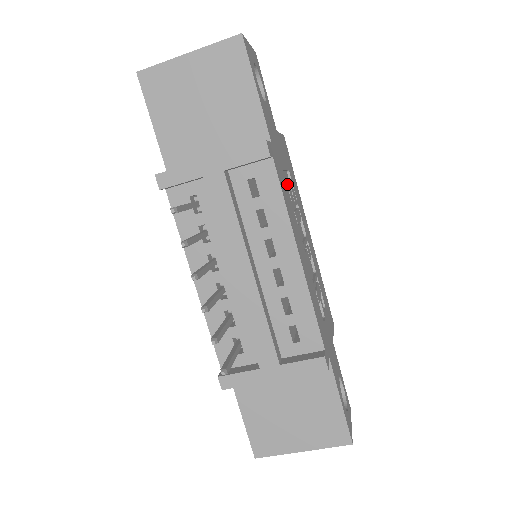
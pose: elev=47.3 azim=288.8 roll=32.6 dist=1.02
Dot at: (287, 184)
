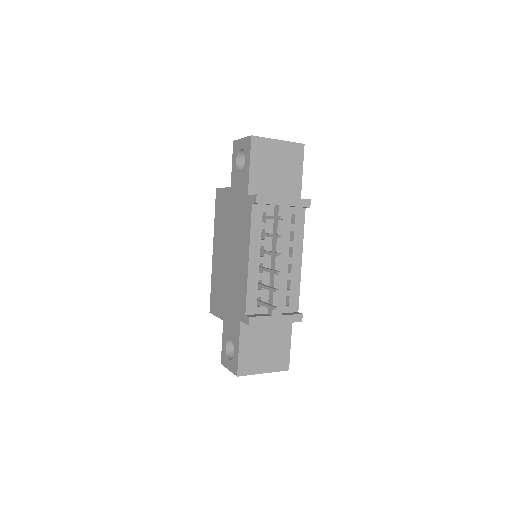
Dot at: occluded
